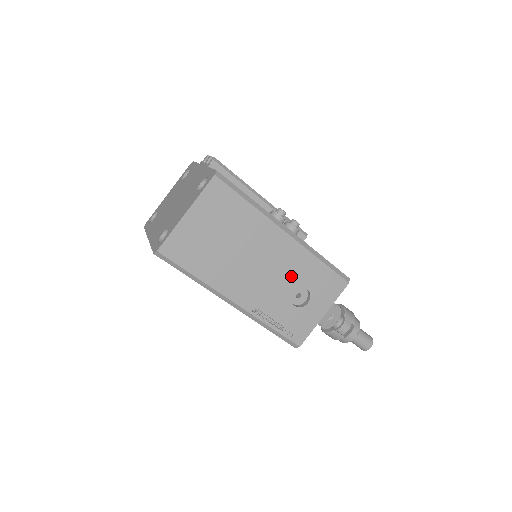
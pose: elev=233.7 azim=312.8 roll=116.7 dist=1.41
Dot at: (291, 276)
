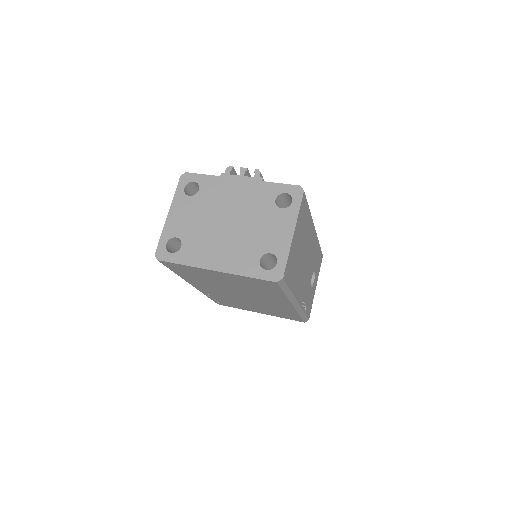
Dot at: (312, 264)
